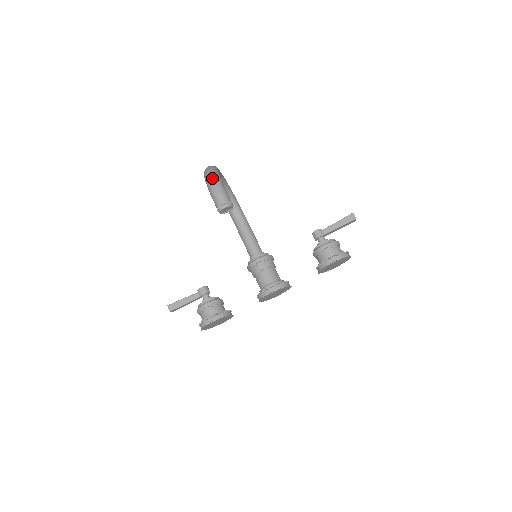
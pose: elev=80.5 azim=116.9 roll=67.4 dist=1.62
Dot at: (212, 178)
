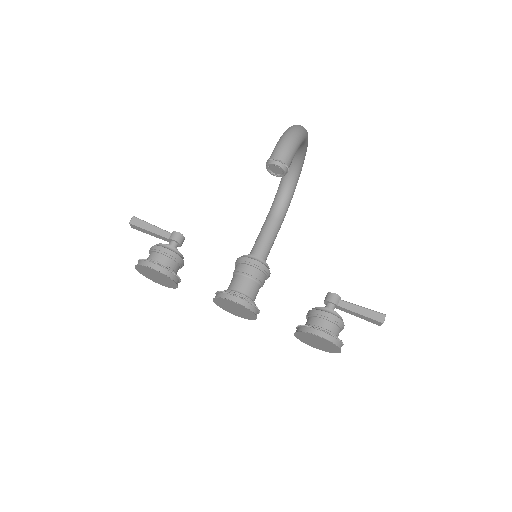
Dot at: (295, 131)
